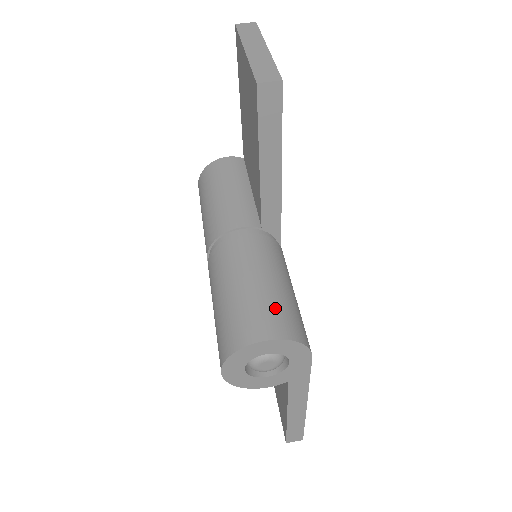
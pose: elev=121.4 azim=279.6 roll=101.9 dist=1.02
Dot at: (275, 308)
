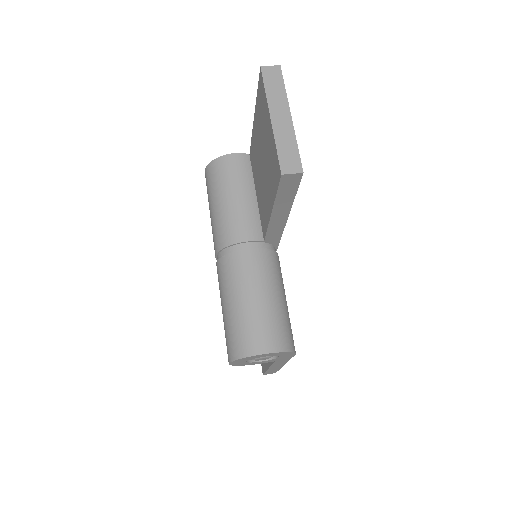
Dot at: (273, 324)
